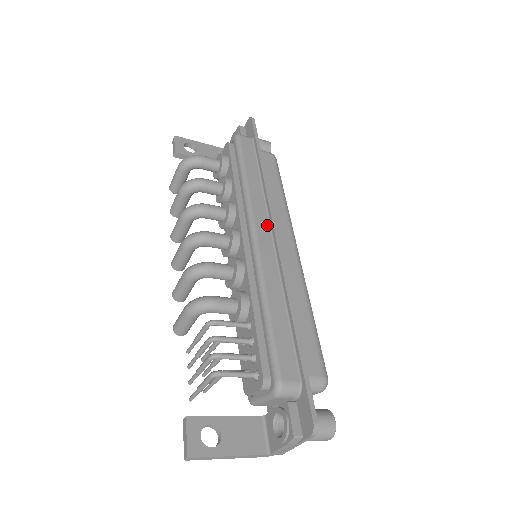
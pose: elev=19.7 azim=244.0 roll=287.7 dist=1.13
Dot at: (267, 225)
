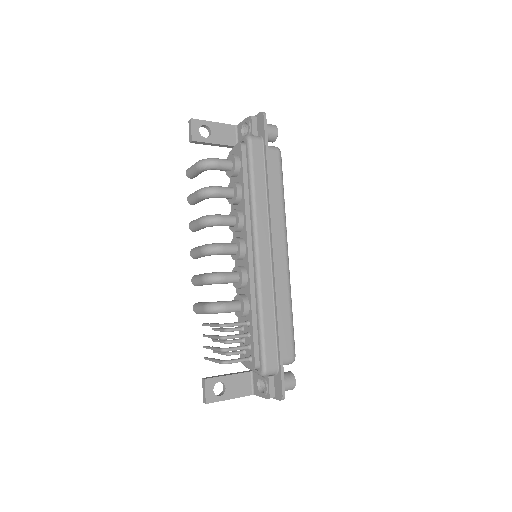
Dot at: (267, 241)
